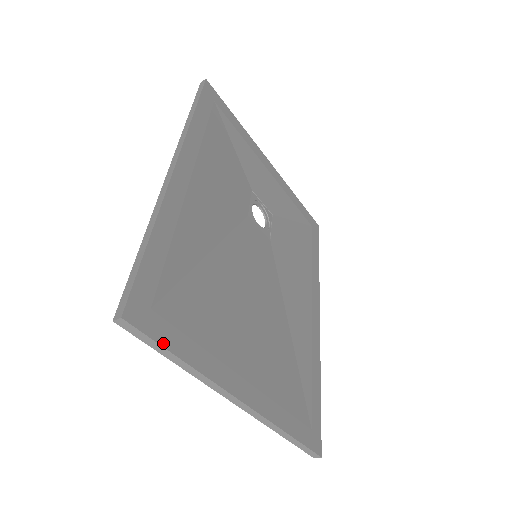
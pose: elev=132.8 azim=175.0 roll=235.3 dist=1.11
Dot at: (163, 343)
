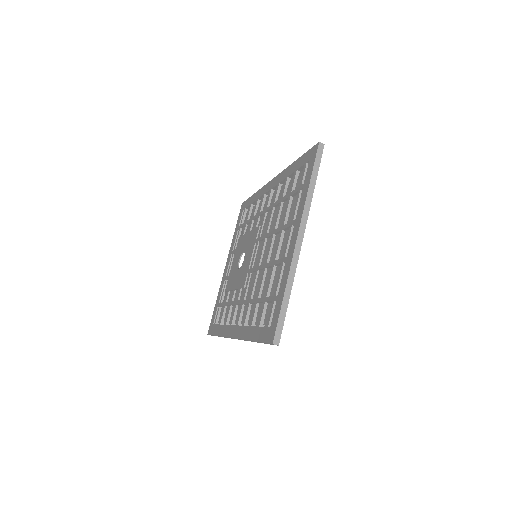
Dot at: occluded
